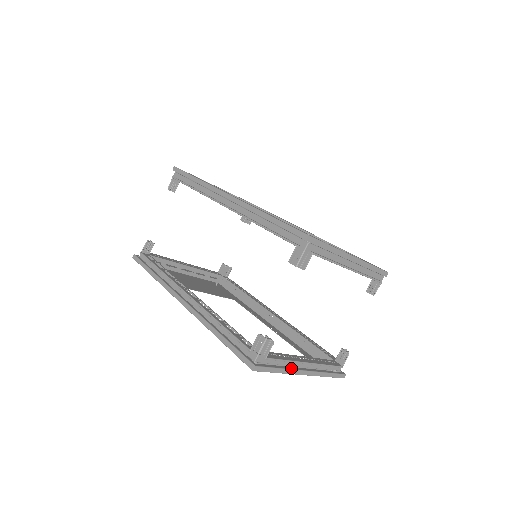
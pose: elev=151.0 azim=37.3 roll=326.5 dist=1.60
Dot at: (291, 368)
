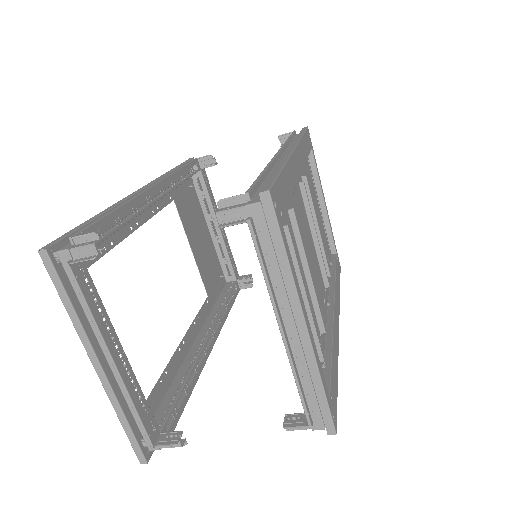
Dot at: (88, 332)
